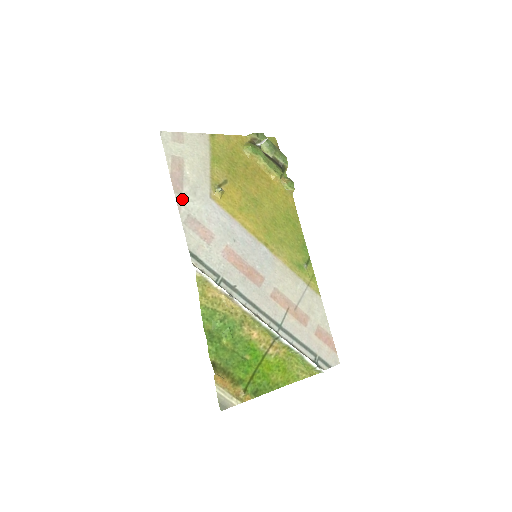
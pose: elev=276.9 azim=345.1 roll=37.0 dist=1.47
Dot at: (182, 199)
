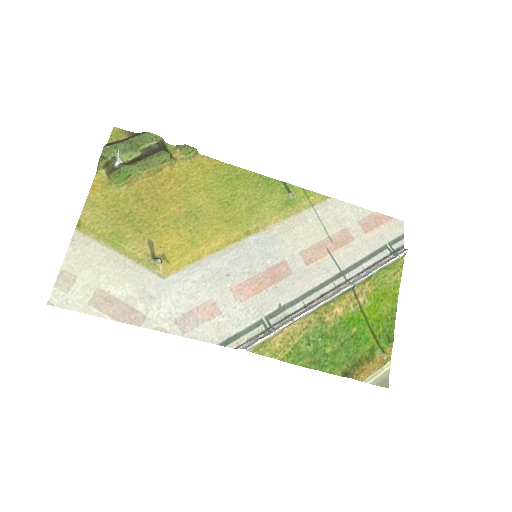
Dot at: (152, 320)
